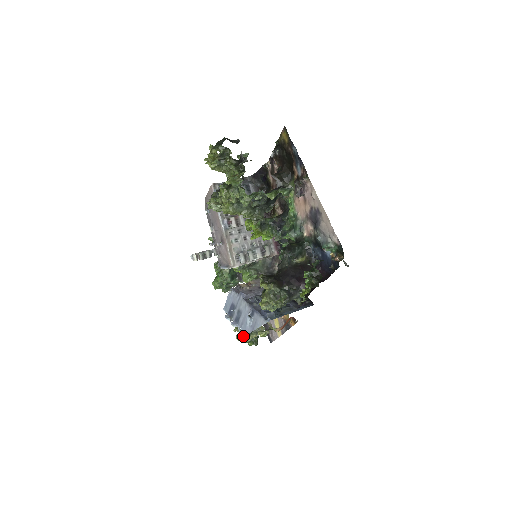
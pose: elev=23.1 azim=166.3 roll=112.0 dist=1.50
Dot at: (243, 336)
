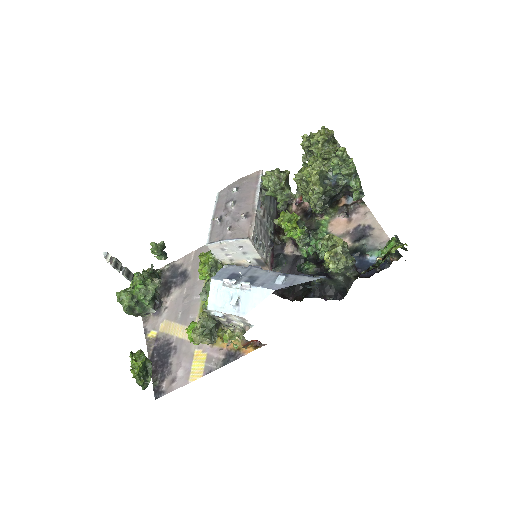
Dot at: (205, 327)
